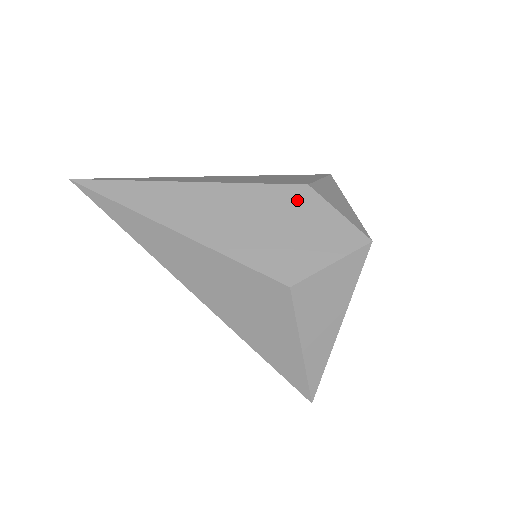
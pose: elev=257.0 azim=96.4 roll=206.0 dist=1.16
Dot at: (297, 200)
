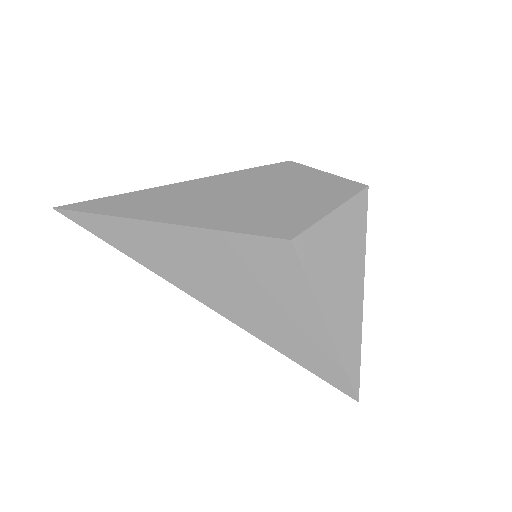
Dot at: (282, 173)
